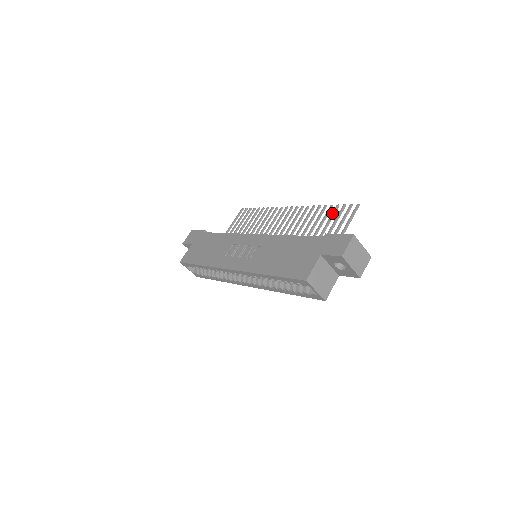
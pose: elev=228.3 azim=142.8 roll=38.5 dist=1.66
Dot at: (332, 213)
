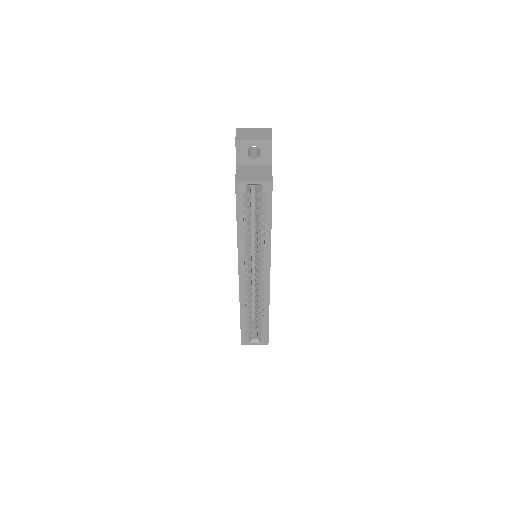
Dot at: occluded
